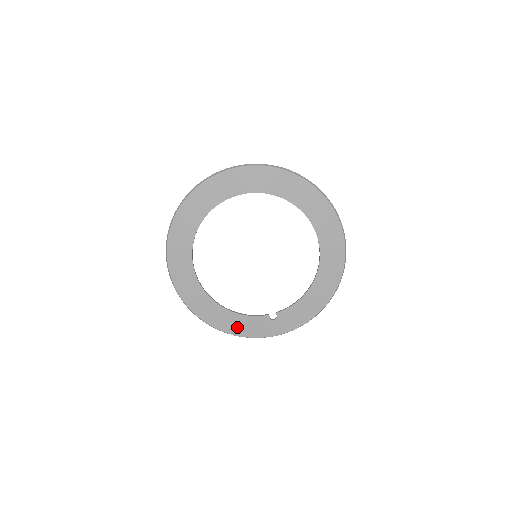
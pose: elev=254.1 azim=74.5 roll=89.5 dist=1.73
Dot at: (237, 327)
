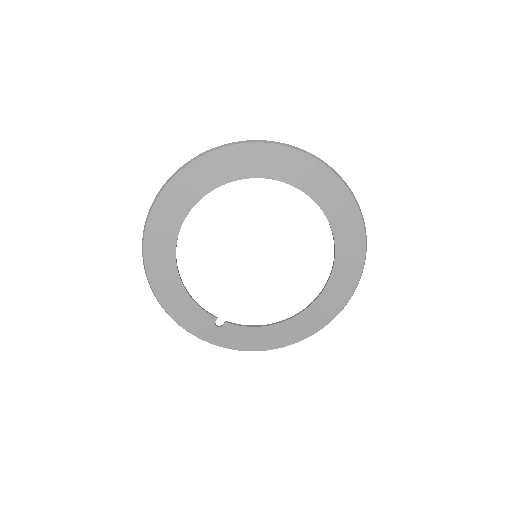
Dot at: (176, 306)
